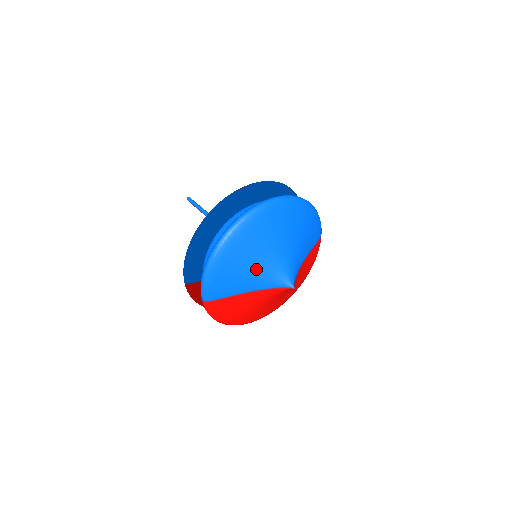
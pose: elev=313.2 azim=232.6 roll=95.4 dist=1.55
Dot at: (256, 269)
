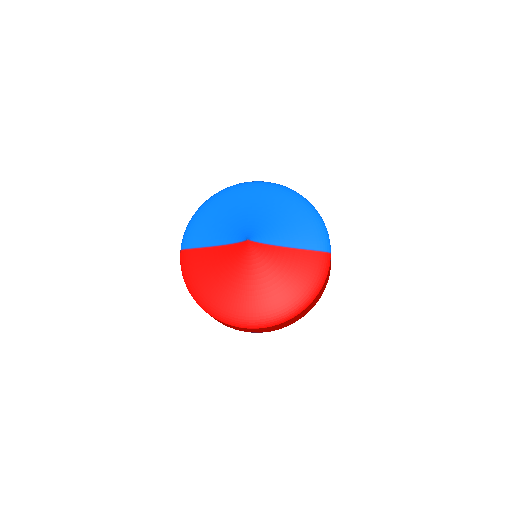
Dot at: (227, 222)
